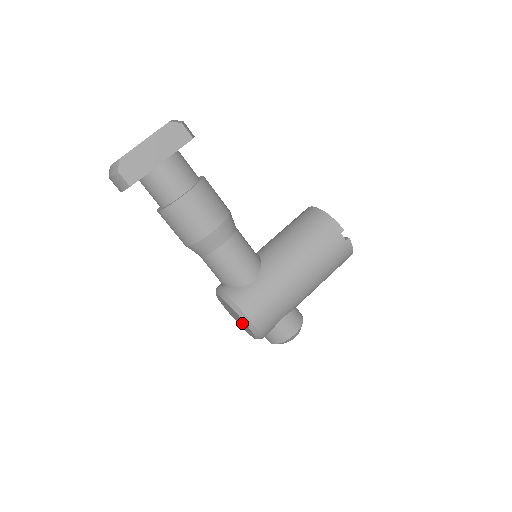
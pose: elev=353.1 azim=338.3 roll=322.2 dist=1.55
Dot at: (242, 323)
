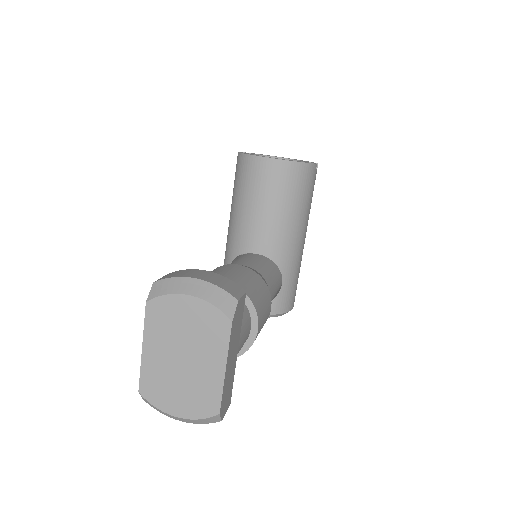
Dot at: occluded
